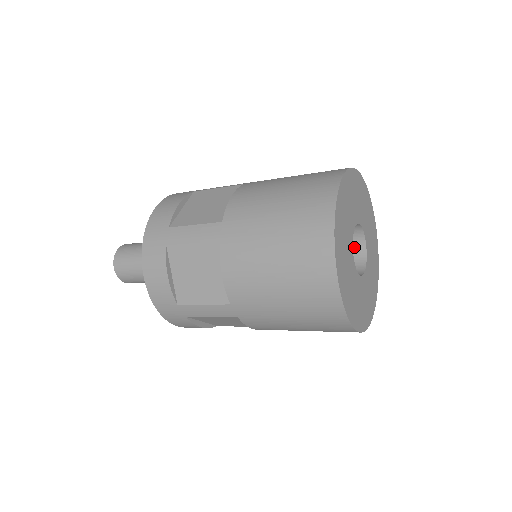
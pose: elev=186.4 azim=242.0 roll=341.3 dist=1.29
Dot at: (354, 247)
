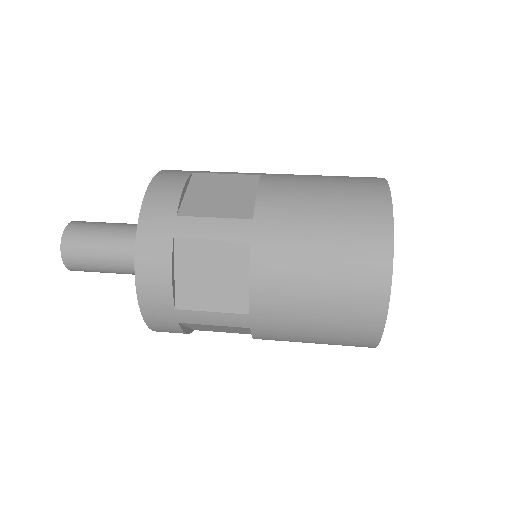
Dot at: occluded
